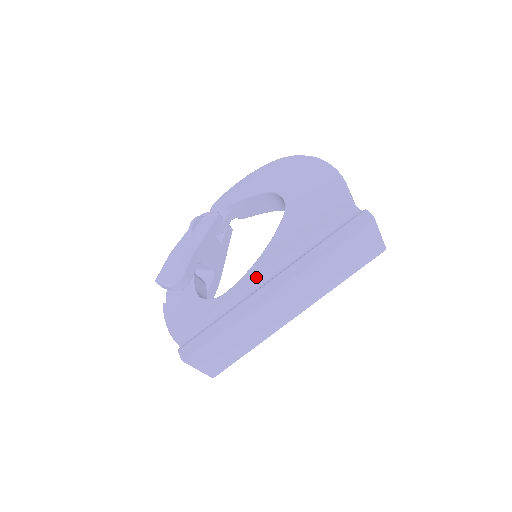
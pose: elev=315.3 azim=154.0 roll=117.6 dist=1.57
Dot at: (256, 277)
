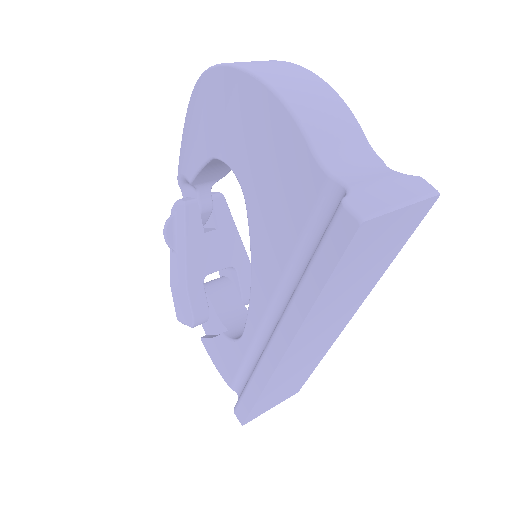
Dot at: (260, 316)
